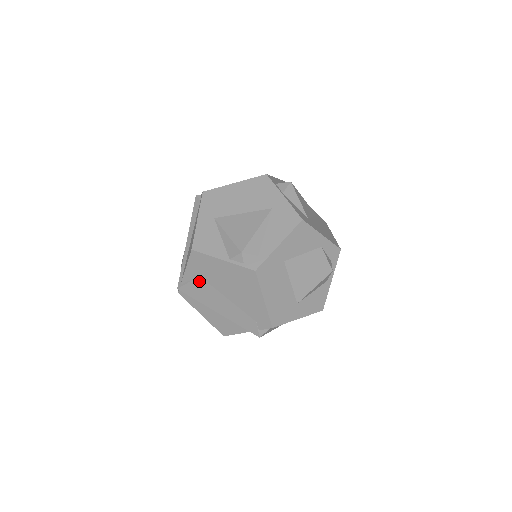
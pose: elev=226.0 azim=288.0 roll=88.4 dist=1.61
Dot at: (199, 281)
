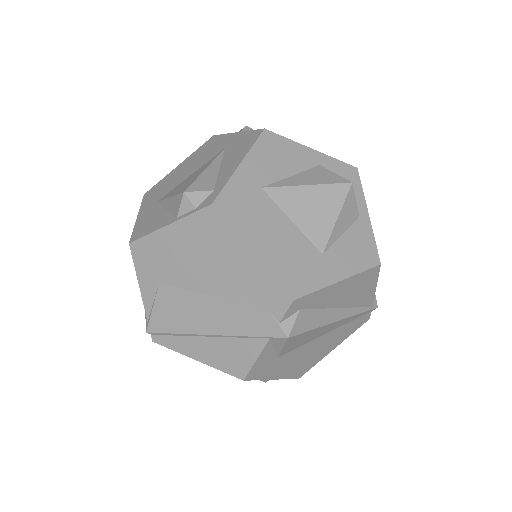
Dot at: (162, 294)
